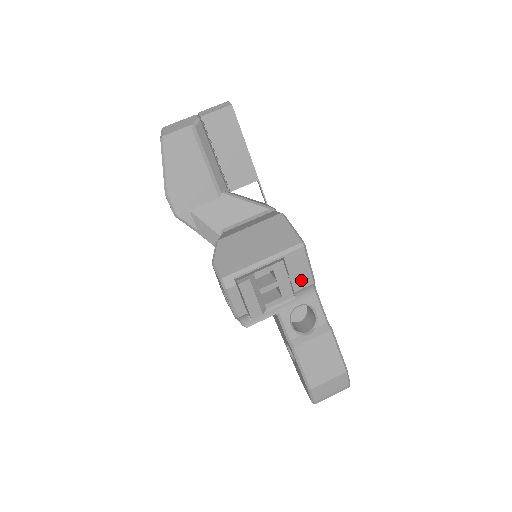
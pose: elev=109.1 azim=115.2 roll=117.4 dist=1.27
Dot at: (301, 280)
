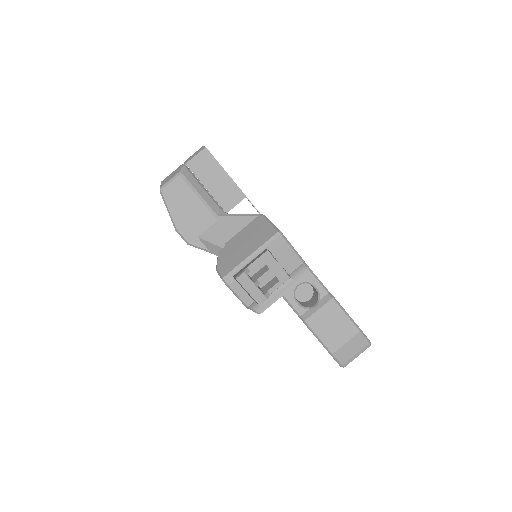
Dot at: (290, 263)
